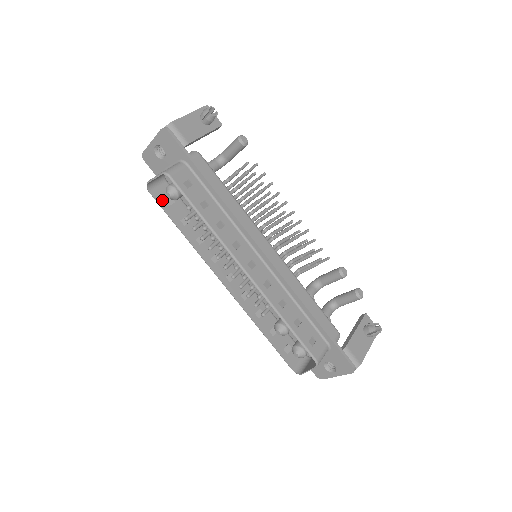
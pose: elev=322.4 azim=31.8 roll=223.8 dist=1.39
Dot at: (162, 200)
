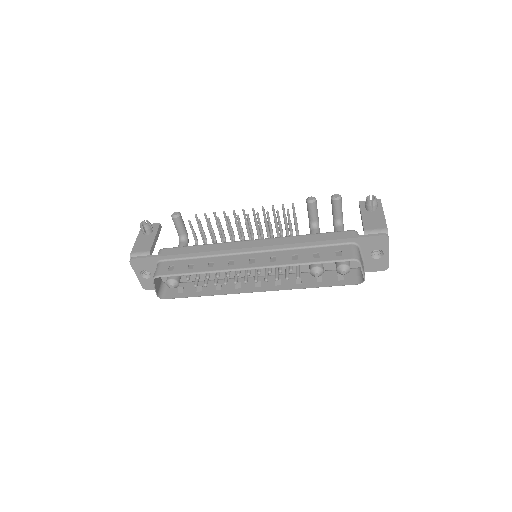
Dot at: (175, 294)
